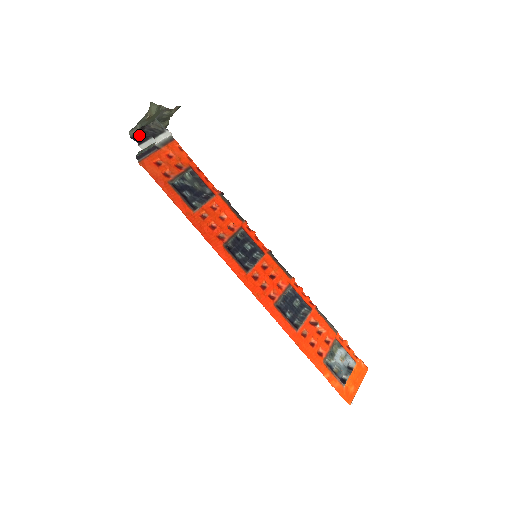
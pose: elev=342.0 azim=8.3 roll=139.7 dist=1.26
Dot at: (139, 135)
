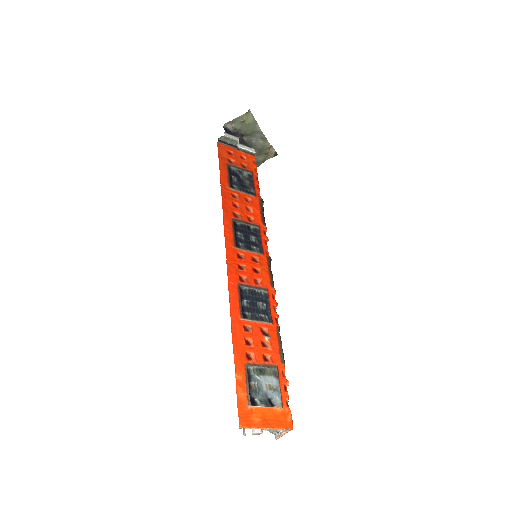
Dot at: (230, 131)
